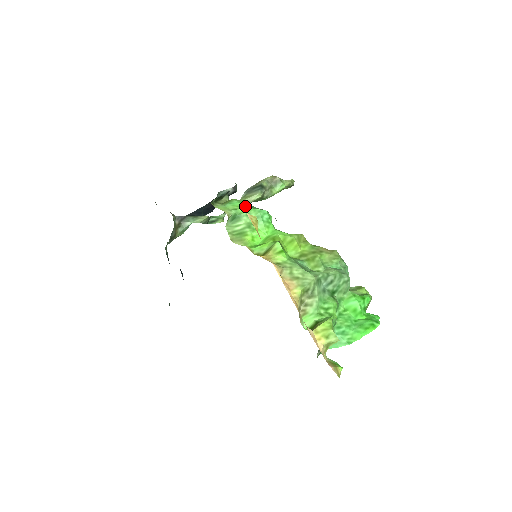
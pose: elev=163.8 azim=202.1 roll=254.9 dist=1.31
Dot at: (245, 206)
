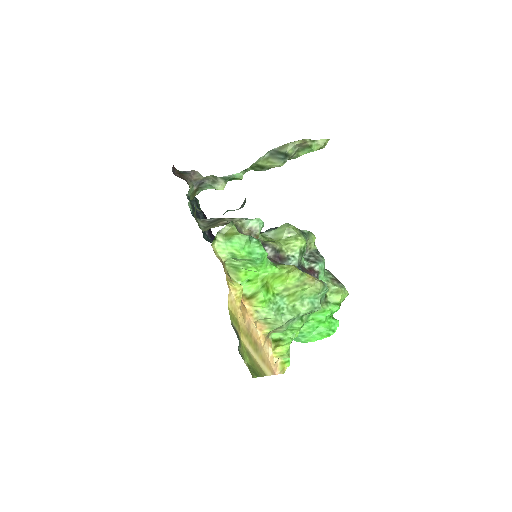
Dot at: (242, 251)
